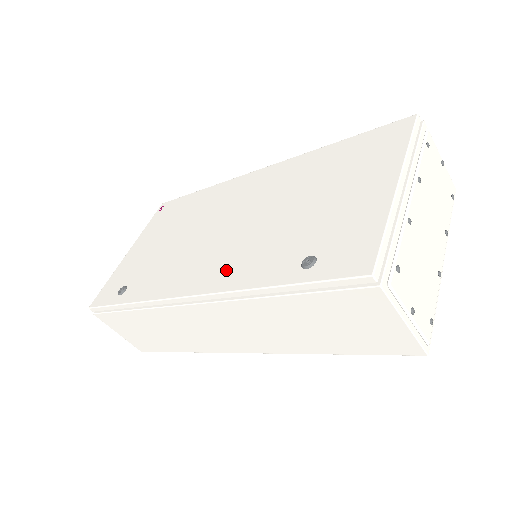
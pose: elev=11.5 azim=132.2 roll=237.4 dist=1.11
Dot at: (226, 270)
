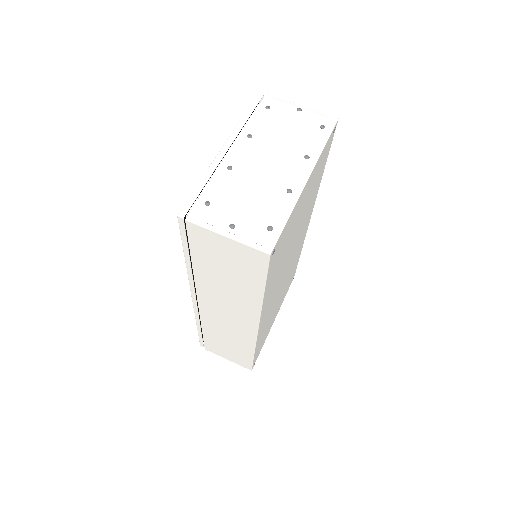
Dot at: occluded
